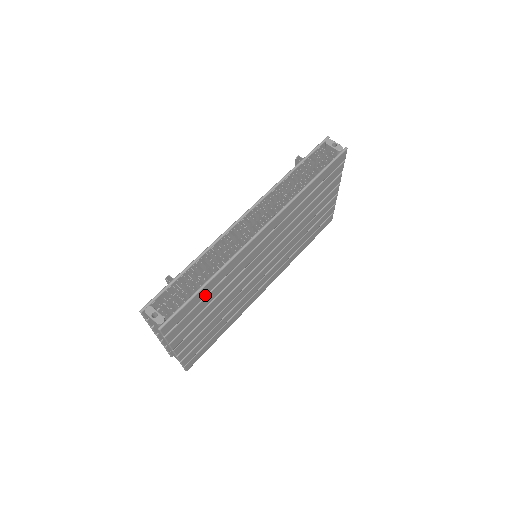
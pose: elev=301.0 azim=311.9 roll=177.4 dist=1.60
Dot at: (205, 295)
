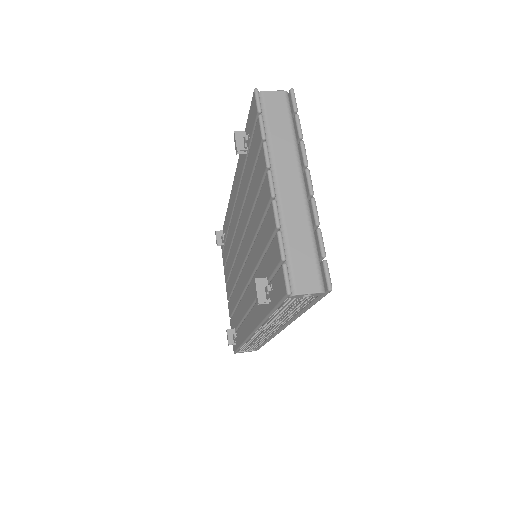
Dot at: occluded
